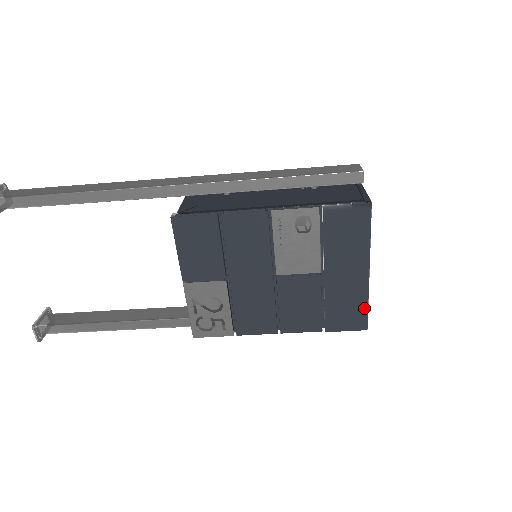
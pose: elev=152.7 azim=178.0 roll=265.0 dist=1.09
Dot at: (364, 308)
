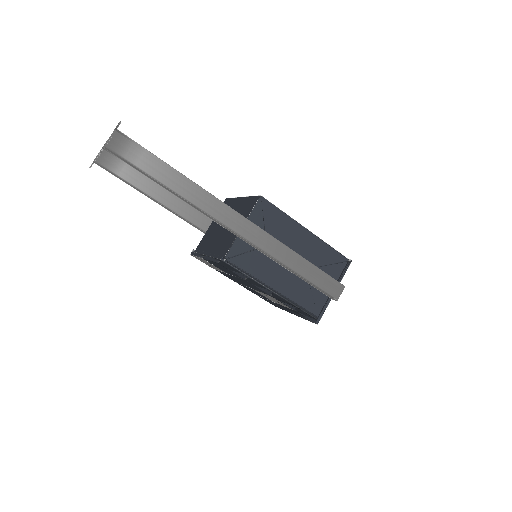
Dot at: occluded
